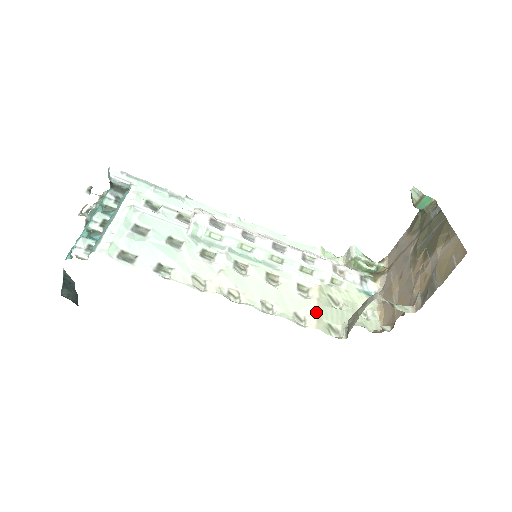
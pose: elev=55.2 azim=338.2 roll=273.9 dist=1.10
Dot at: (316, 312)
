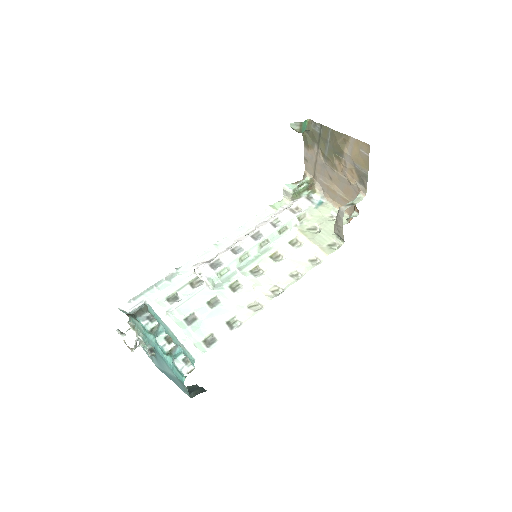
Dot at: (316, 247)
